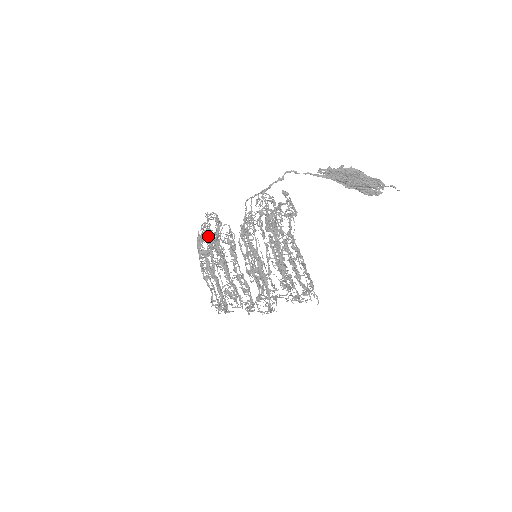
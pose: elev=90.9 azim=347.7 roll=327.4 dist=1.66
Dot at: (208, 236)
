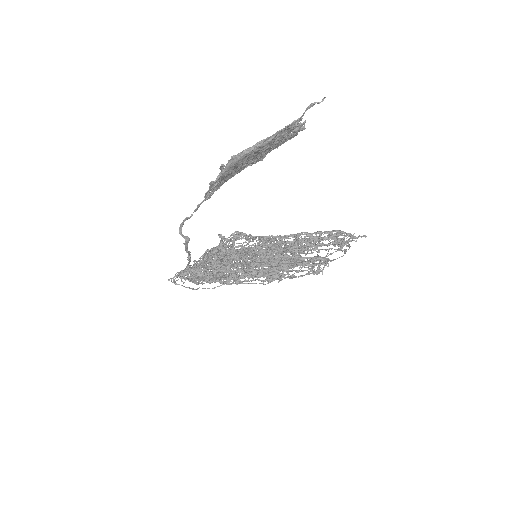
Dot at: occluded
